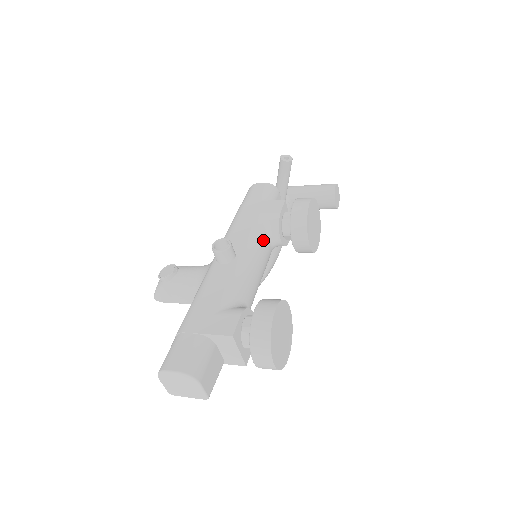
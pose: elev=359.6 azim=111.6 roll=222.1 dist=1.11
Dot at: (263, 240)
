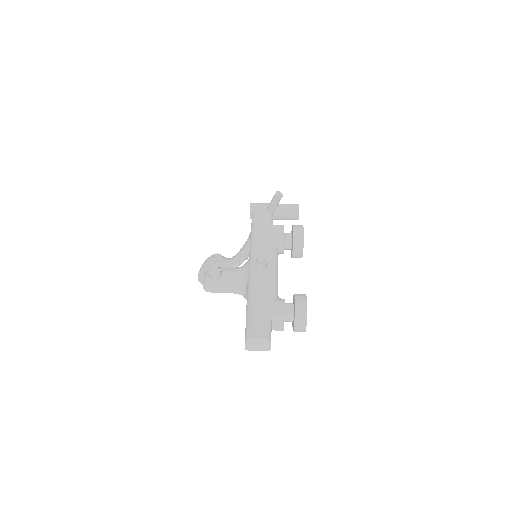
Dot at: (277, 253)
